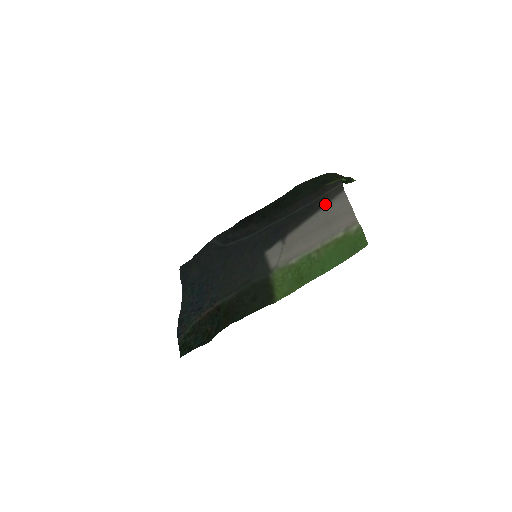
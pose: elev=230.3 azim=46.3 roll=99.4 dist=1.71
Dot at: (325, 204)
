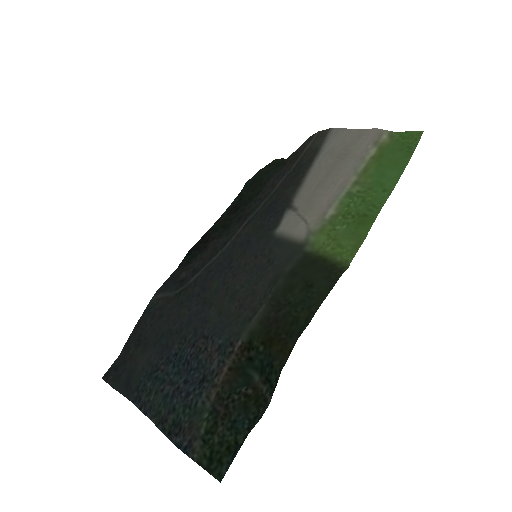
Dot at: (319, 149)
